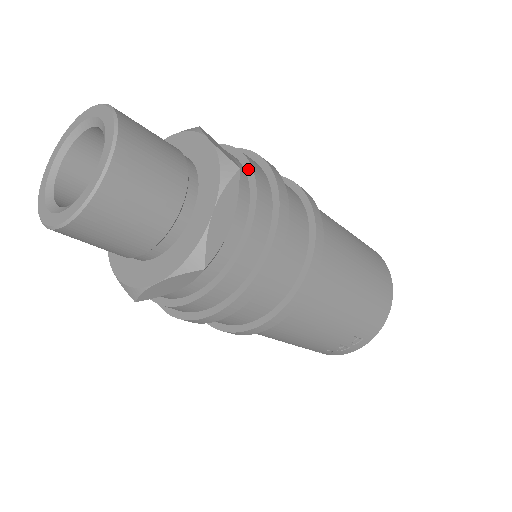
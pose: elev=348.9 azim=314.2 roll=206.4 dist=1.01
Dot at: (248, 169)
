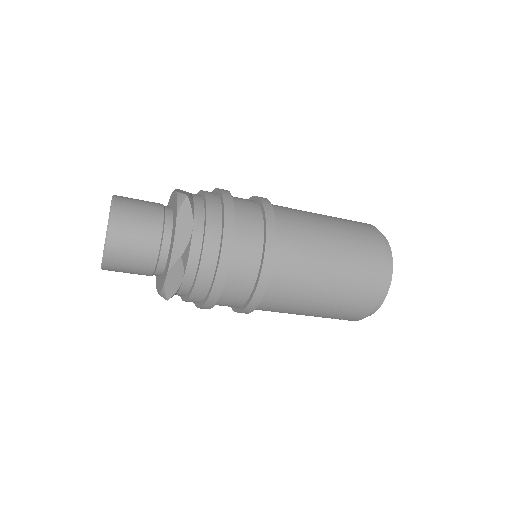
Dot at: (203, 243)
